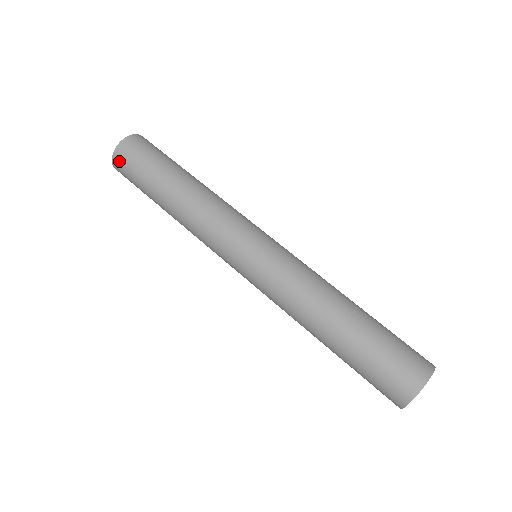
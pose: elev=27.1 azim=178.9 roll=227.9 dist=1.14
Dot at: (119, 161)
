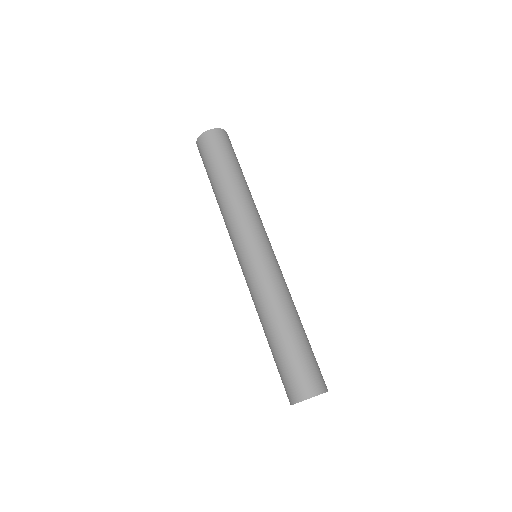
Dot at: (199, 151)
